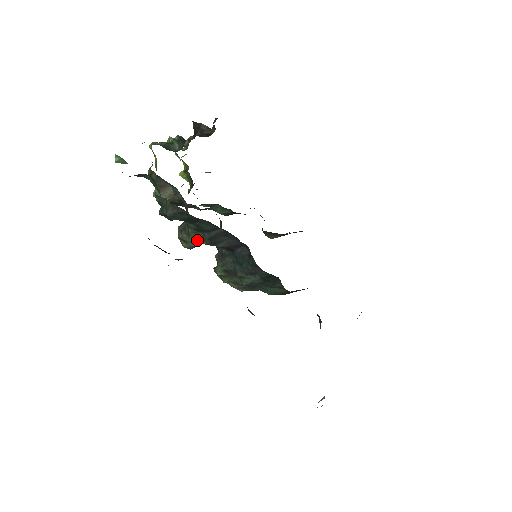
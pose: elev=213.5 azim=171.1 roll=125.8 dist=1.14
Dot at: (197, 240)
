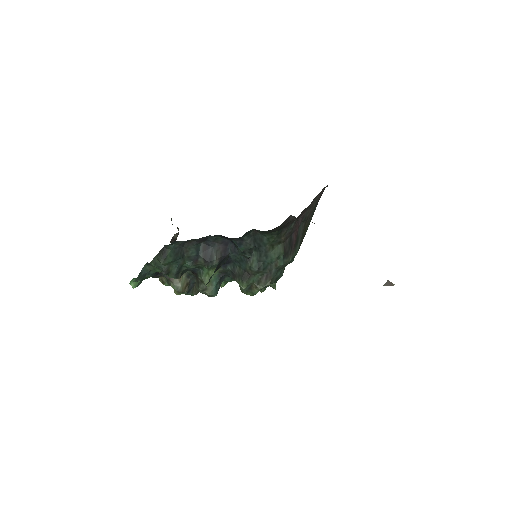
Dot at: (210, 280)
